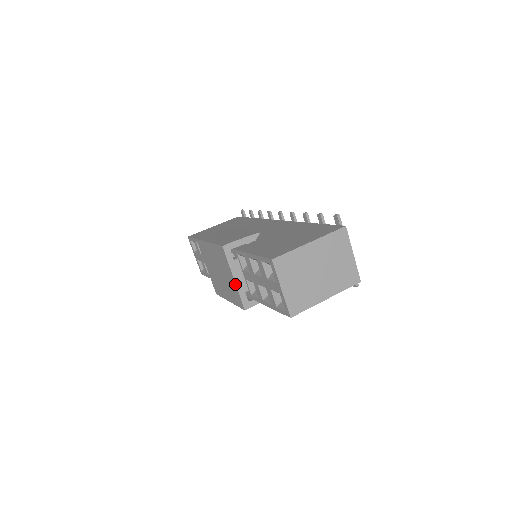
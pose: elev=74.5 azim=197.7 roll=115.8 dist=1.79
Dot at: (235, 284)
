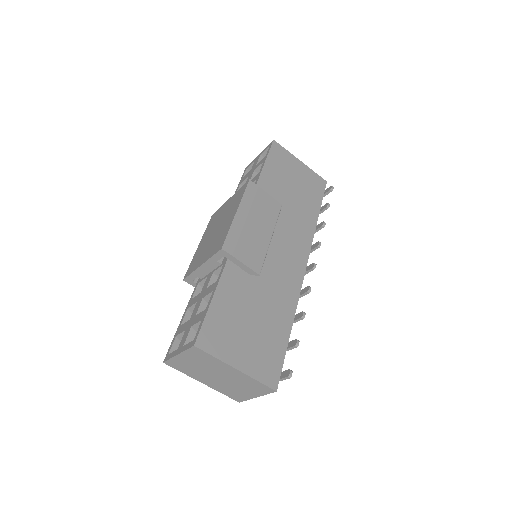
Dot at: (198, 267)
